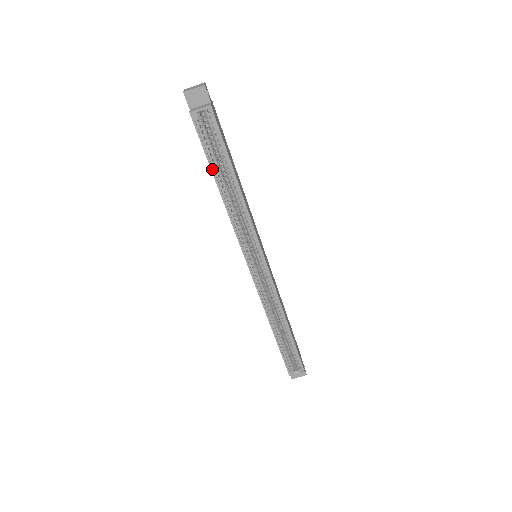
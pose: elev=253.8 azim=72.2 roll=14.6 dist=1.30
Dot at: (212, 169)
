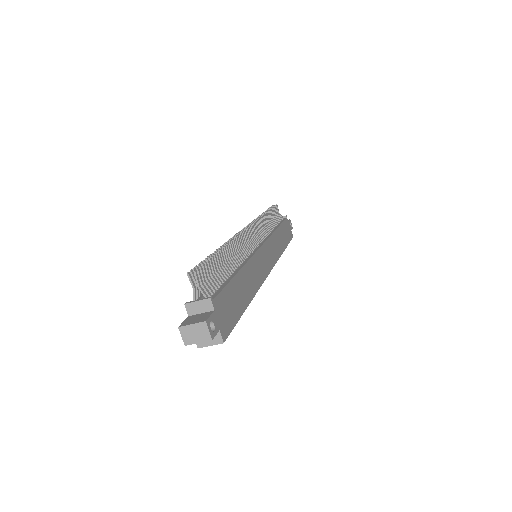
Dot at: occluded
